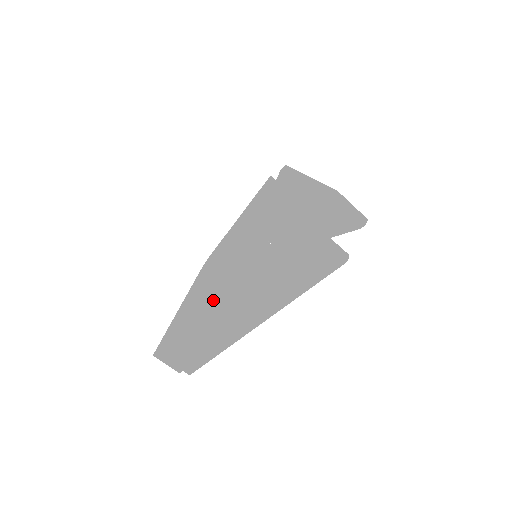
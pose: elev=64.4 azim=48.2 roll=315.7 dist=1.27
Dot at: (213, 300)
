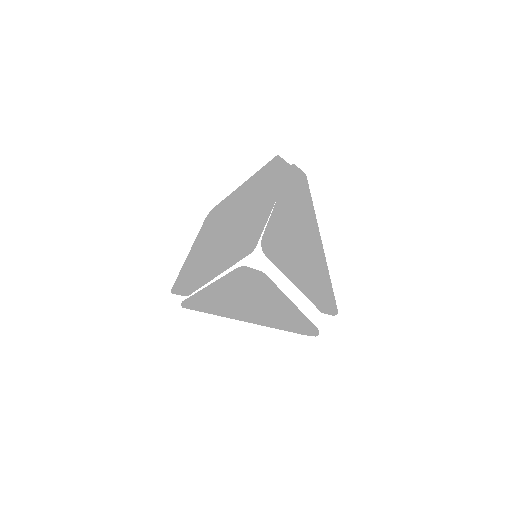
Dot at: (224, 296)
